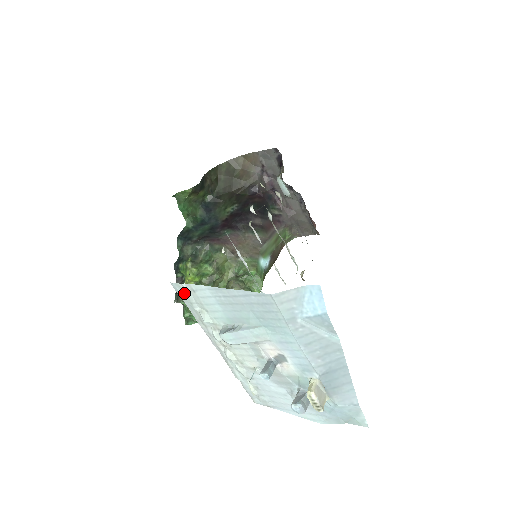
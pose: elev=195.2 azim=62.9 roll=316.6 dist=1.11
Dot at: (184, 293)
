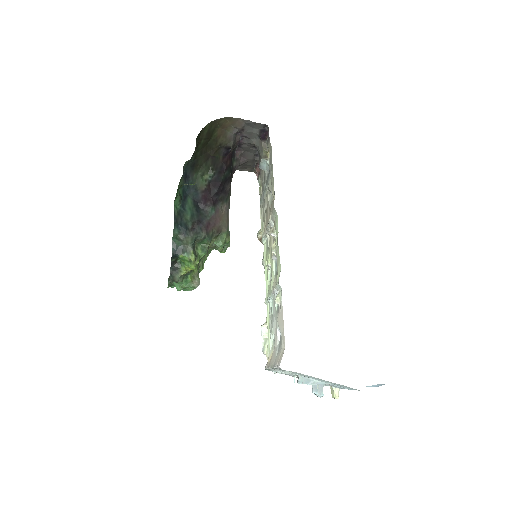
Dot at: occluded
